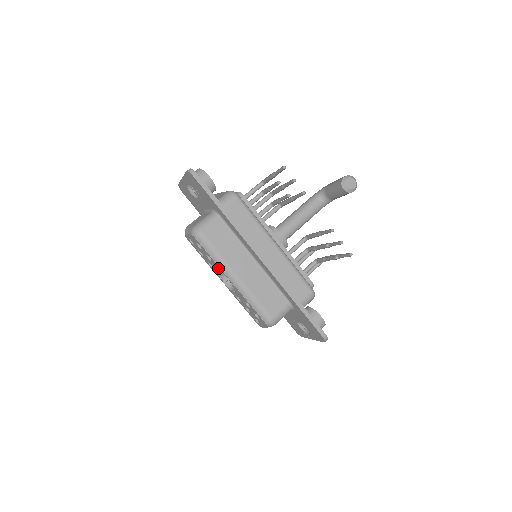
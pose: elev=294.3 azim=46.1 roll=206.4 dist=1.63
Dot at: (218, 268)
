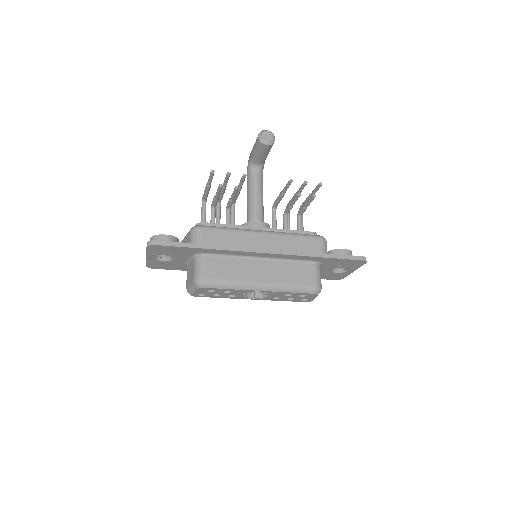
Dot at: (241, 292)
